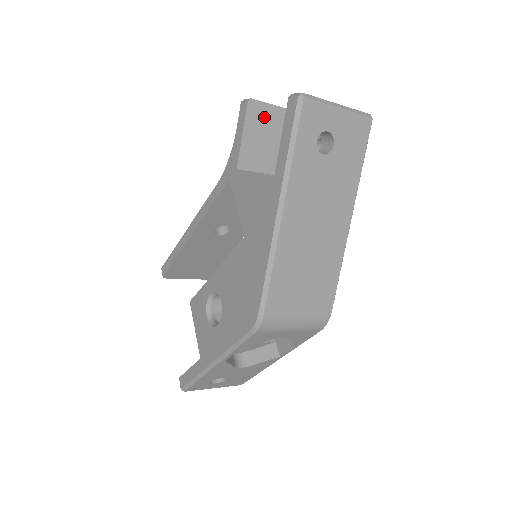
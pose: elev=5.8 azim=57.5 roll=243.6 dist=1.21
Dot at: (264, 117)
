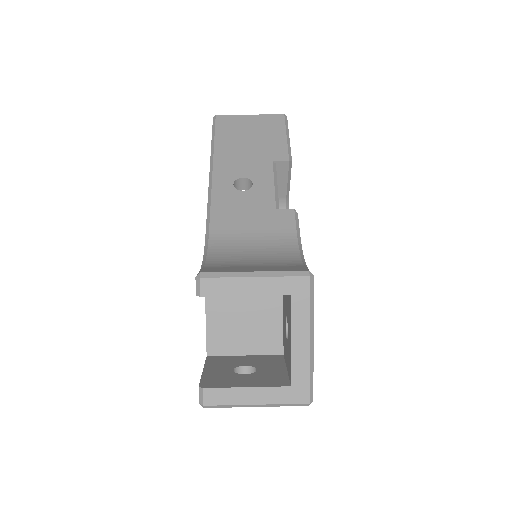
Dot at: occluded
